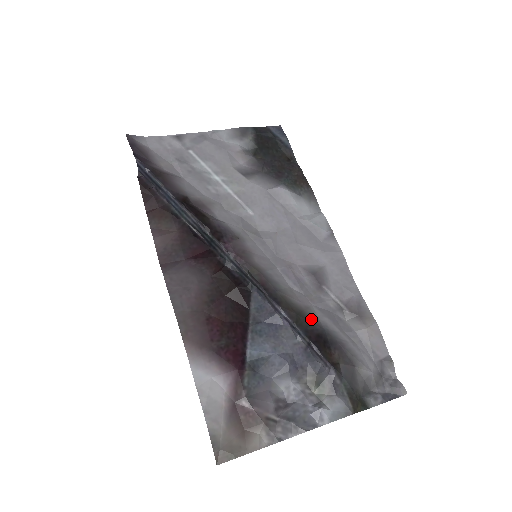
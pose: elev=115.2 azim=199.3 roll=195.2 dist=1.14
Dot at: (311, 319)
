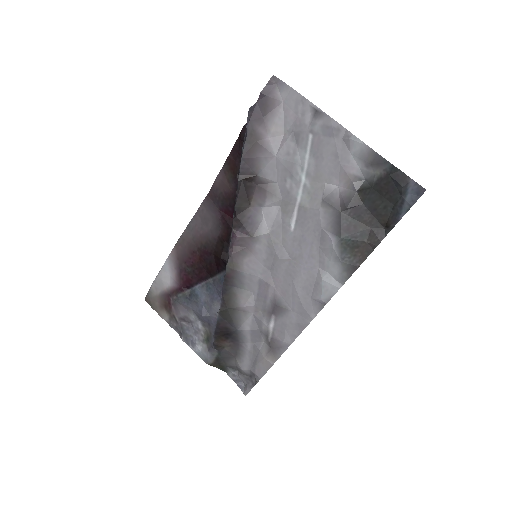
Dot at: (236, 319)
